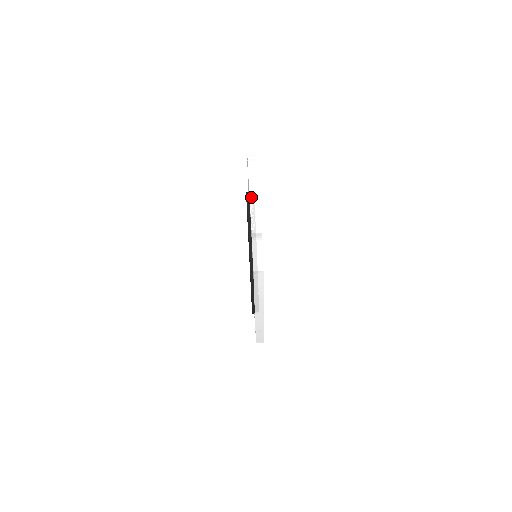
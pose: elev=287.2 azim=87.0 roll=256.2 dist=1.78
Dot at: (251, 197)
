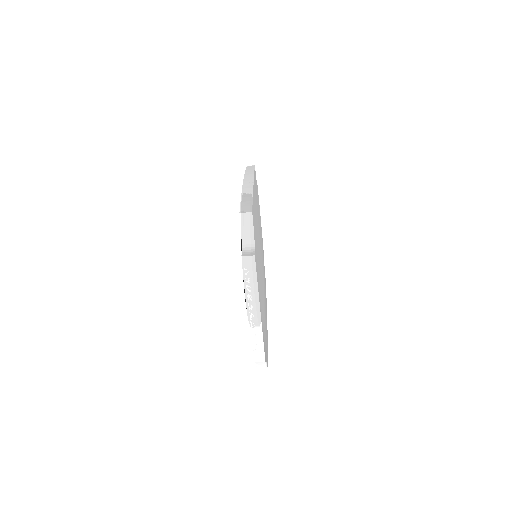
Dot at: (251, 333)
